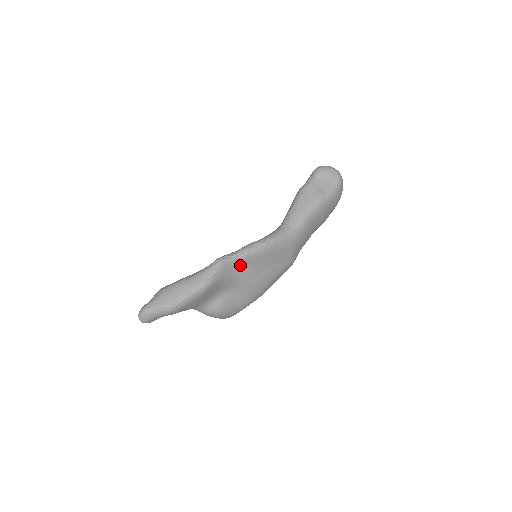
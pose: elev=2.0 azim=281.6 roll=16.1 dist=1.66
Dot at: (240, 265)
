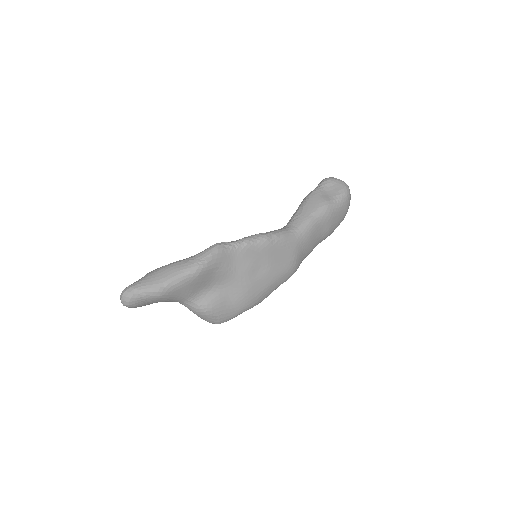
Dot at: (238, 255)
